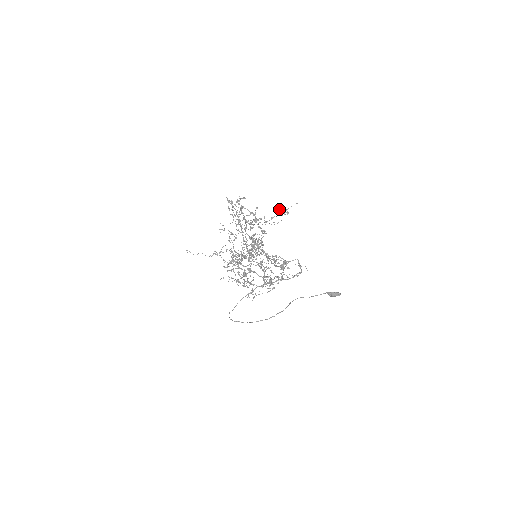
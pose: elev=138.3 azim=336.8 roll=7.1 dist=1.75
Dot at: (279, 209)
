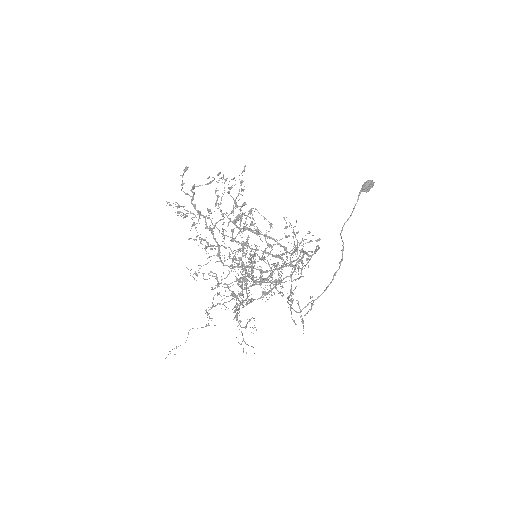
Dot at: occluded
